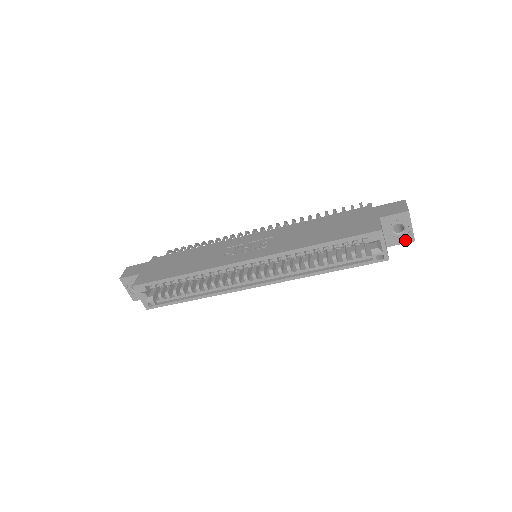
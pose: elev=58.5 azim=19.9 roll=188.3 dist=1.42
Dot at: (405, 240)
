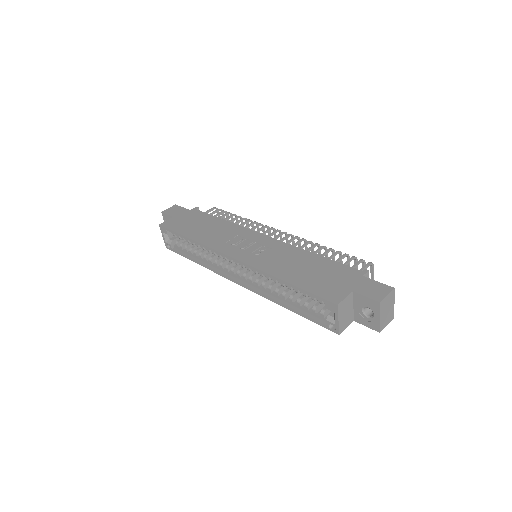
Dot at: (371, 326)
